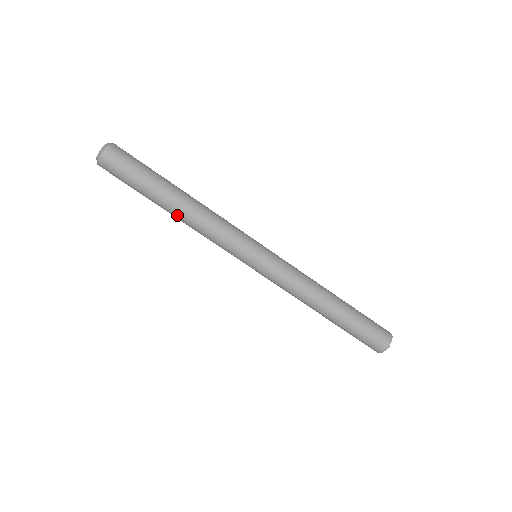
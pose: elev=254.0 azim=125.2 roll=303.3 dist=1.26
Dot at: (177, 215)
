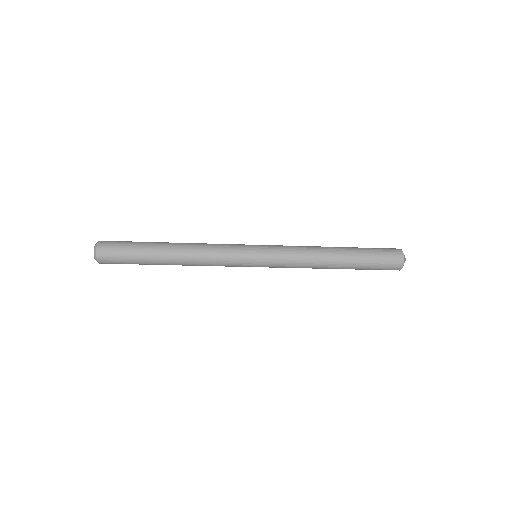
Dot at: occluded
